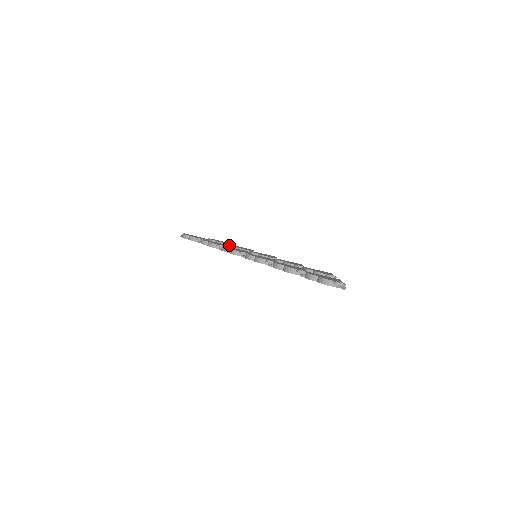
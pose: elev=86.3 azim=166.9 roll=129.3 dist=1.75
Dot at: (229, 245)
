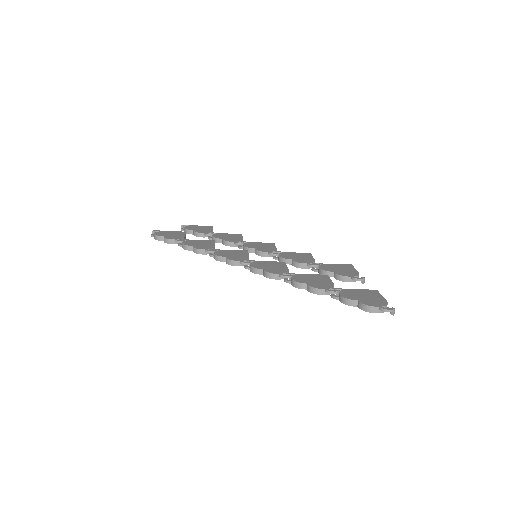
Dot at: (214, 237)
